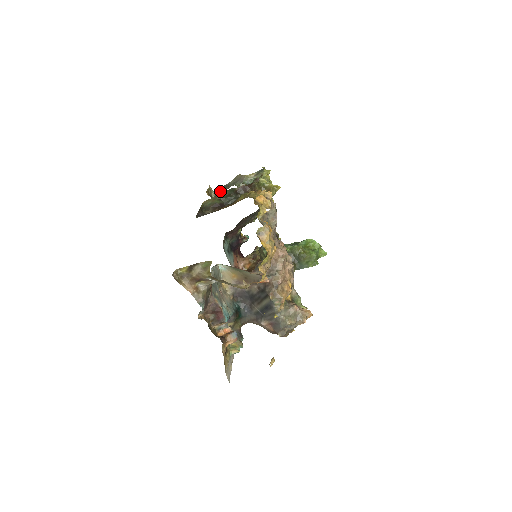
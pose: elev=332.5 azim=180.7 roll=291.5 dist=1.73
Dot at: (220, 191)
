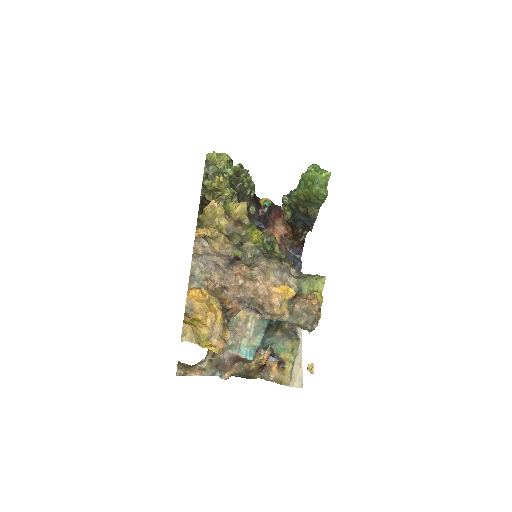
Dot at: occluded
